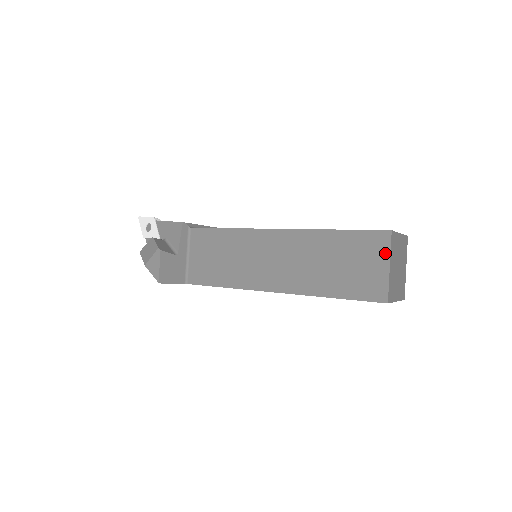
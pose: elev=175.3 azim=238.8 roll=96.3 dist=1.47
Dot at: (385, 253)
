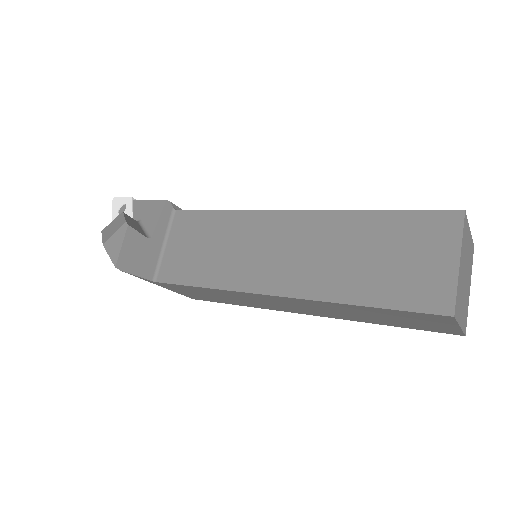
Dot at: (453, 242)
